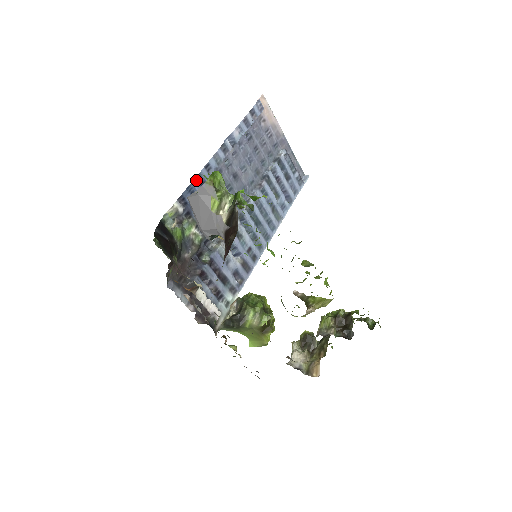
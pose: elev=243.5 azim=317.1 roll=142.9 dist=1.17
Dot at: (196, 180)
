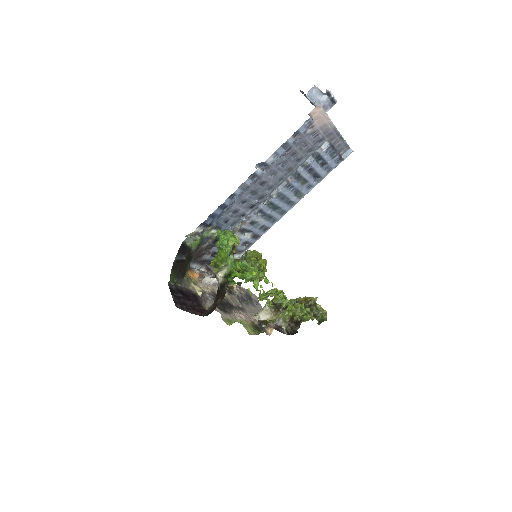
Dot at: (219, 208)
